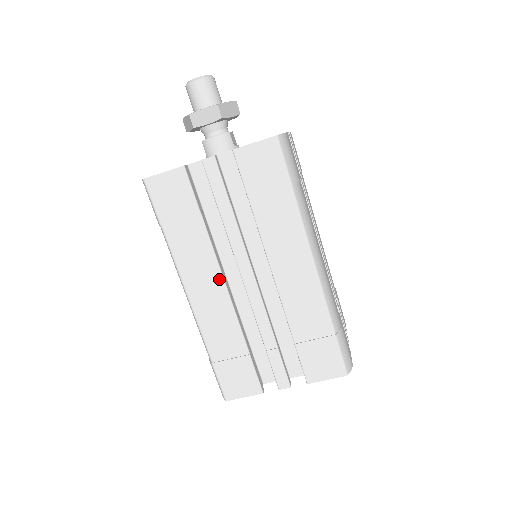
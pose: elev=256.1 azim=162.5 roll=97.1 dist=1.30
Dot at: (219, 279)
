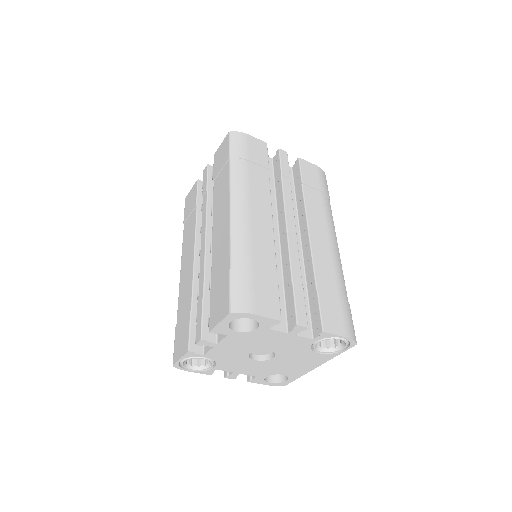
Dot at: (193, 249)
